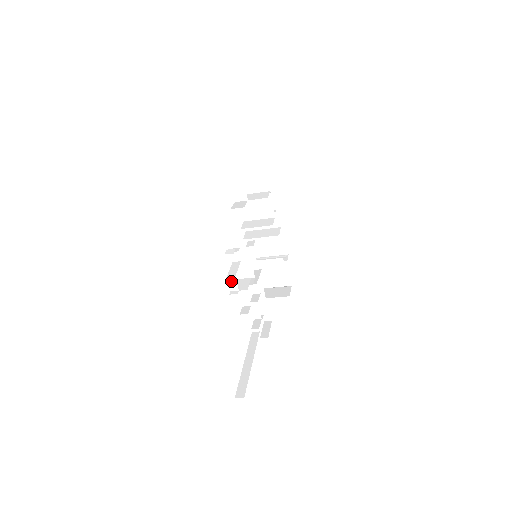
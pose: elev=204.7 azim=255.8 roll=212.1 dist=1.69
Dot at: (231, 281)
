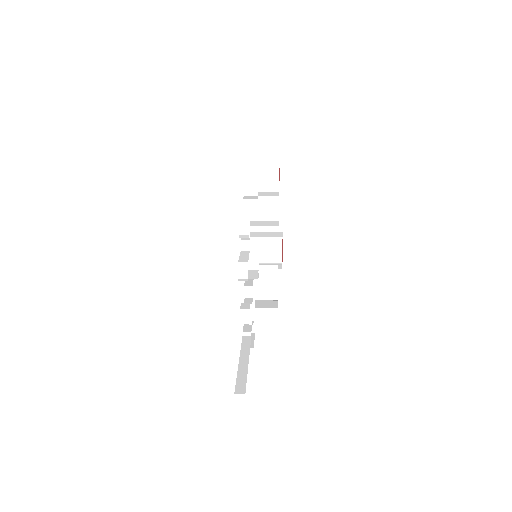
Dot at: (242, 266)
